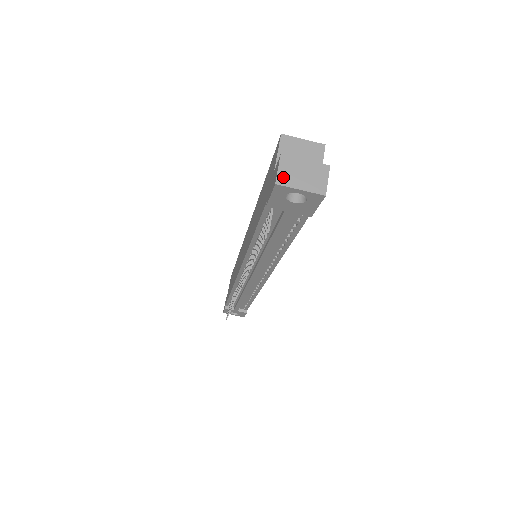
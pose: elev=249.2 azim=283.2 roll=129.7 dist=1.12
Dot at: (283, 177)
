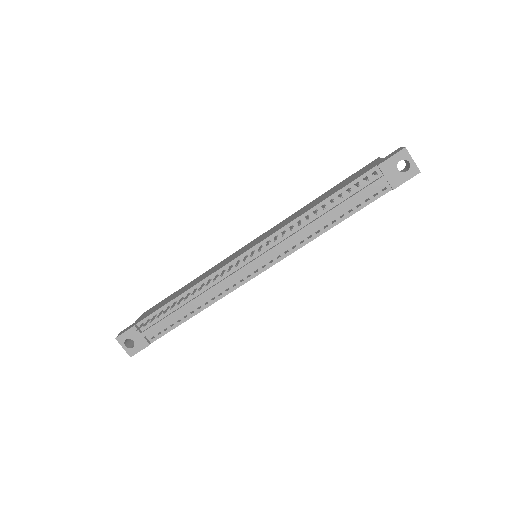
Dot at: (406, 150)
